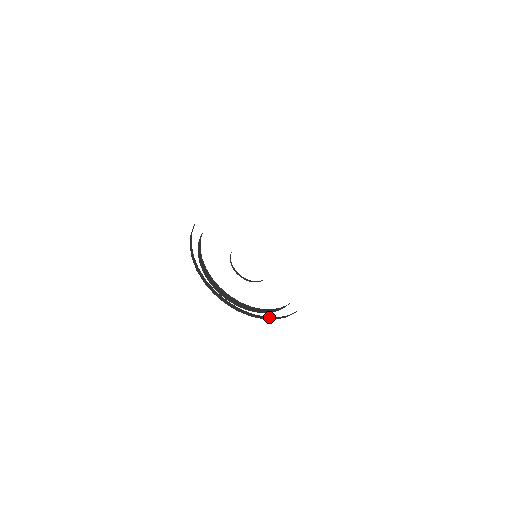
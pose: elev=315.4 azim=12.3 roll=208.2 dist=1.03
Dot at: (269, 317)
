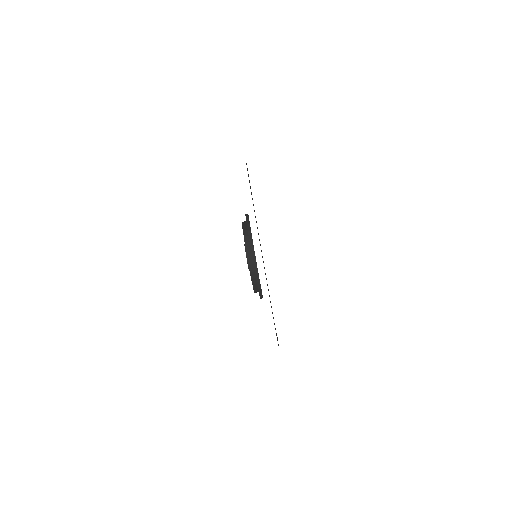
Dot at: (258, 276)
